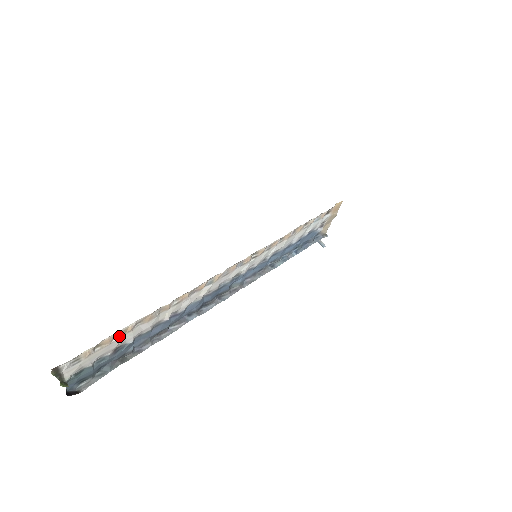
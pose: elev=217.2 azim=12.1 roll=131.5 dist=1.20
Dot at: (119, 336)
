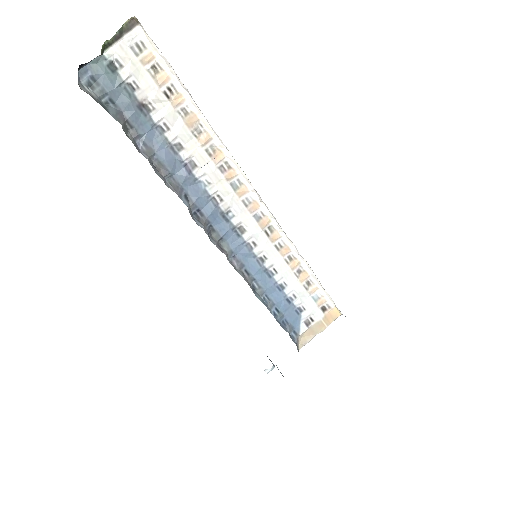
Dot at: (168, 94)
